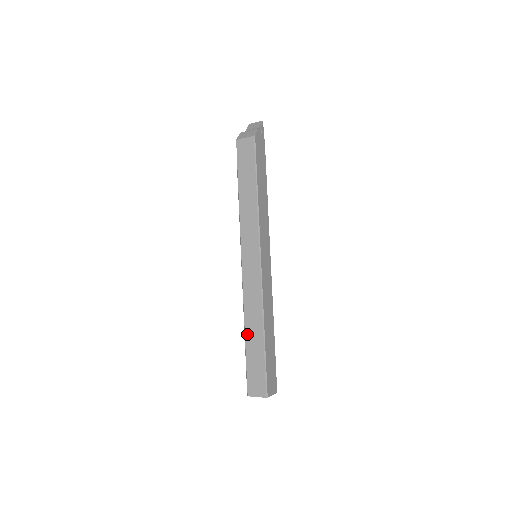
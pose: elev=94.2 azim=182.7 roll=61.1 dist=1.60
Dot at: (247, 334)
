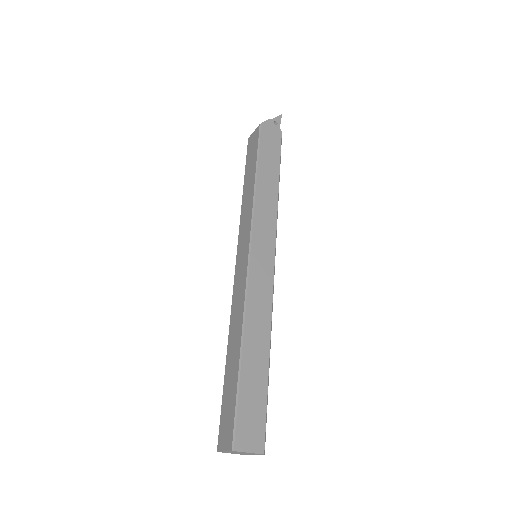
Dot at: (228, 355)
